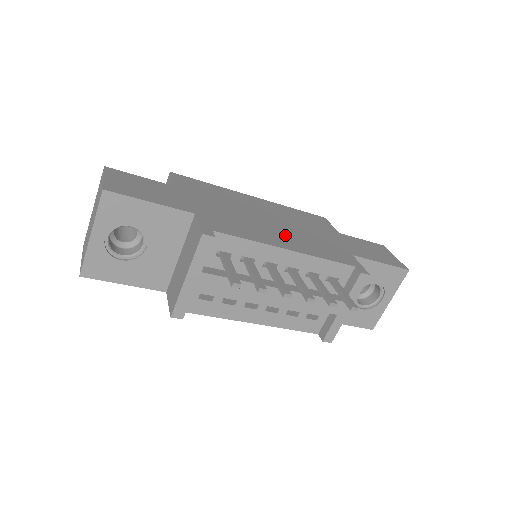
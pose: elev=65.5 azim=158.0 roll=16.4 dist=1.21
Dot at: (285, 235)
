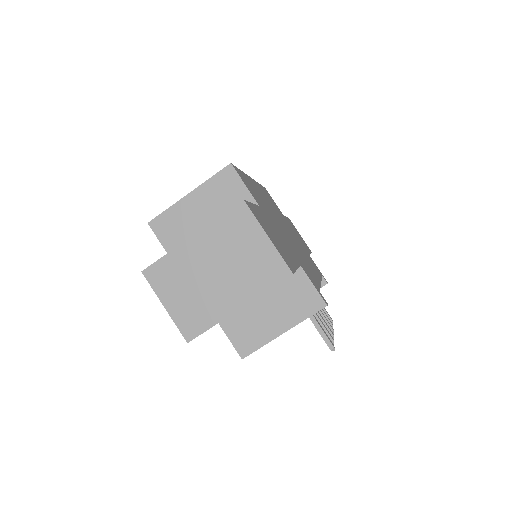
Dot at: (303, 254)
